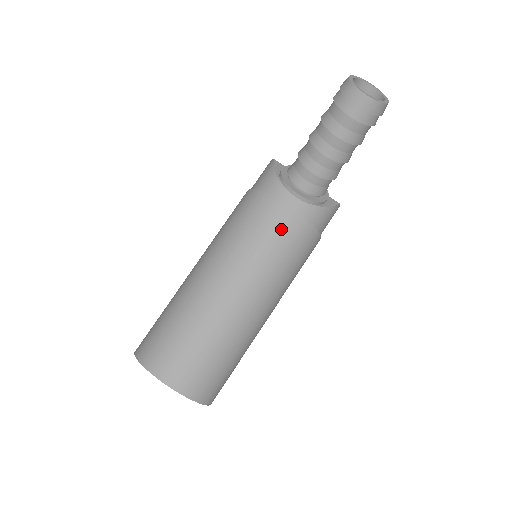
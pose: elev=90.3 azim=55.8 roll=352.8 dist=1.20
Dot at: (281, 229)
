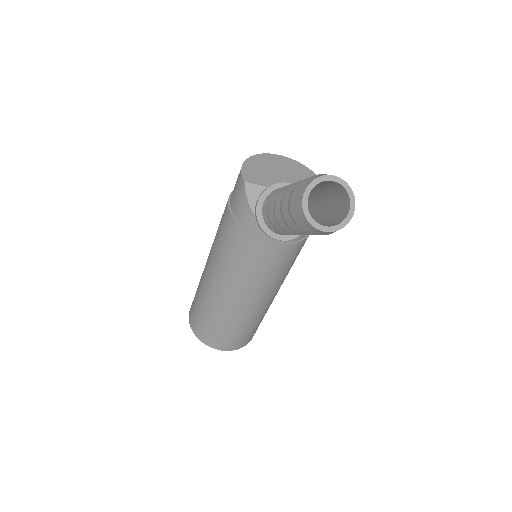
Dot at: (271, 259)
